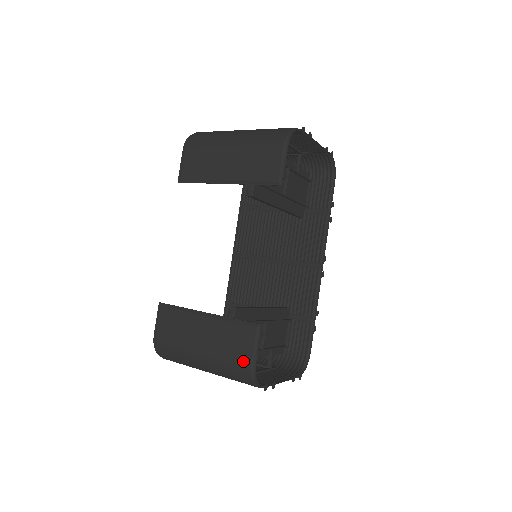
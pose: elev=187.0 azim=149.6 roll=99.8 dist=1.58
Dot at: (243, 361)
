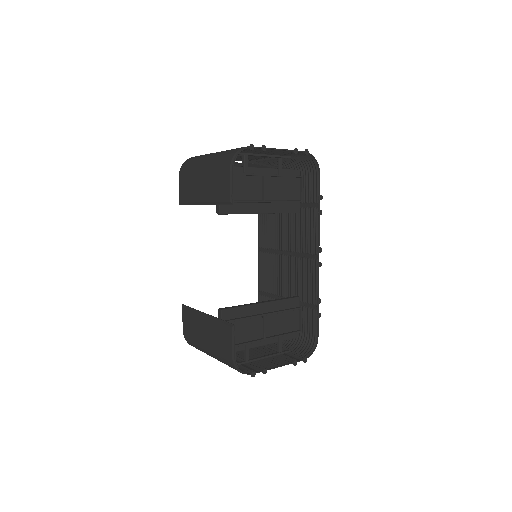
Dot at: (228, 354)
